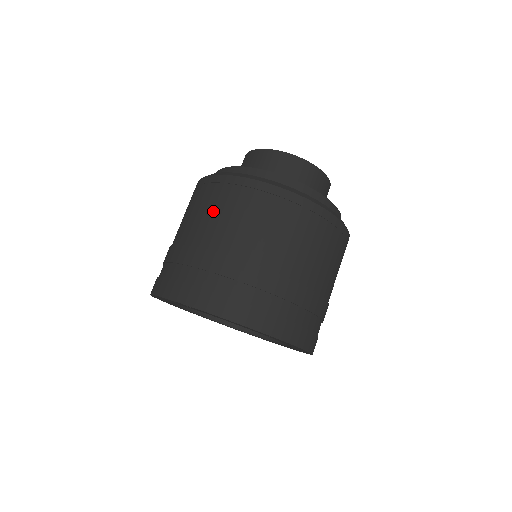
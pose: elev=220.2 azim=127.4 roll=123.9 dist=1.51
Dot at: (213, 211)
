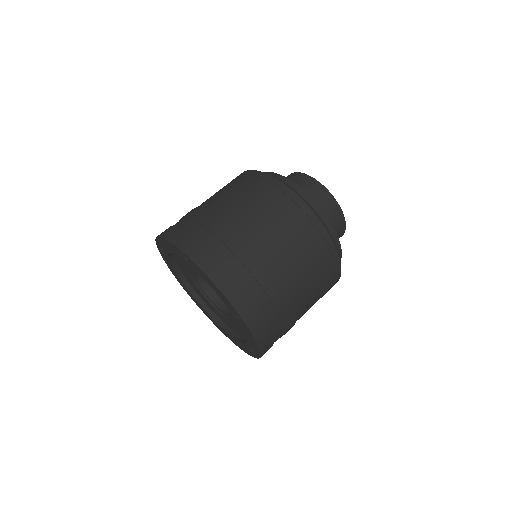
Dot at: (245, 196)
